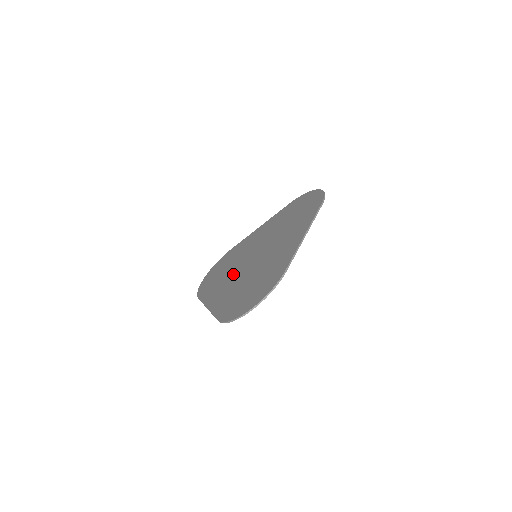
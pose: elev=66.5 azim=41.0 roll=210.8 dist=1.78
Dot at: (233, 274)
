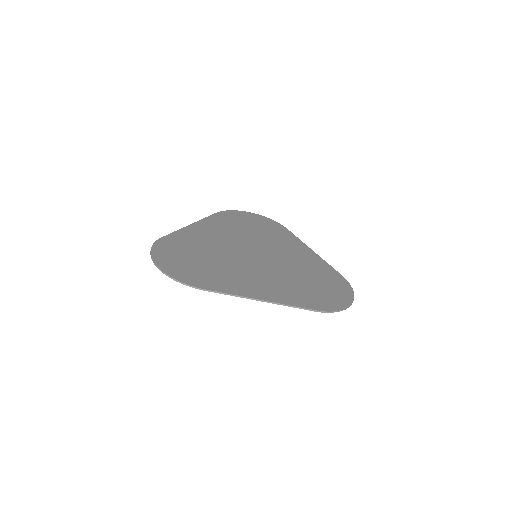
Dot at: (235, 239)
